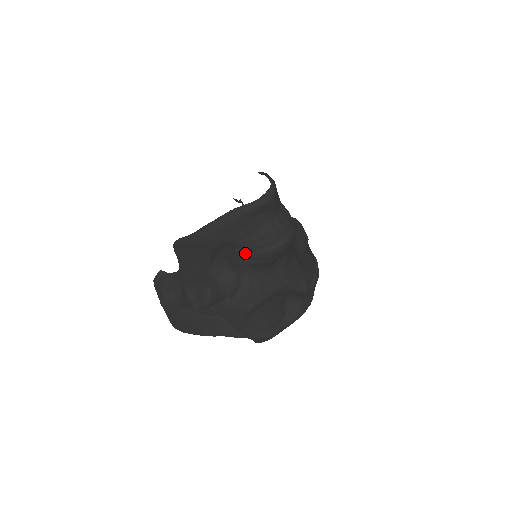
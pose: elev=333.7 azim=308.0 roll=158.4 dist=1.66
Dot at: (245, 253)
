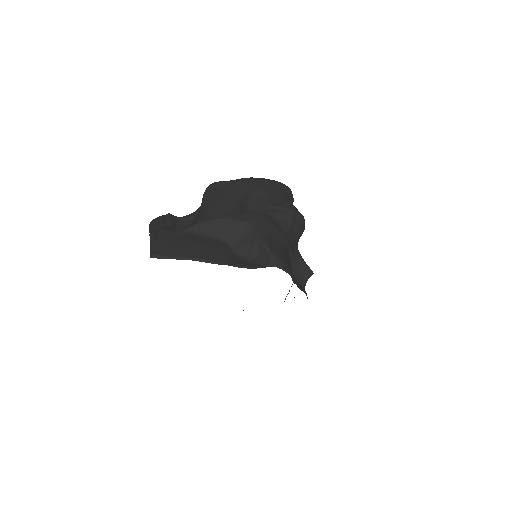
Dot at: (274, 204)
